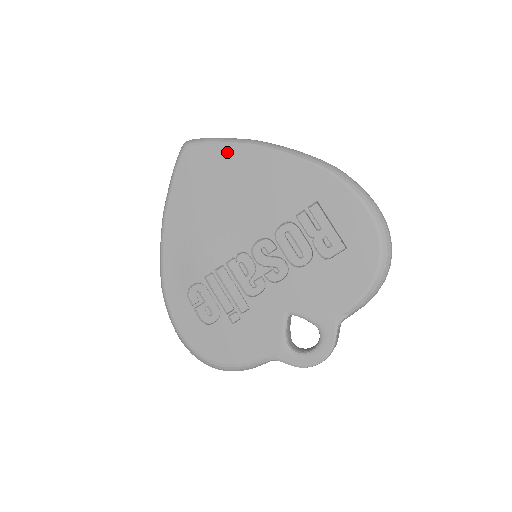
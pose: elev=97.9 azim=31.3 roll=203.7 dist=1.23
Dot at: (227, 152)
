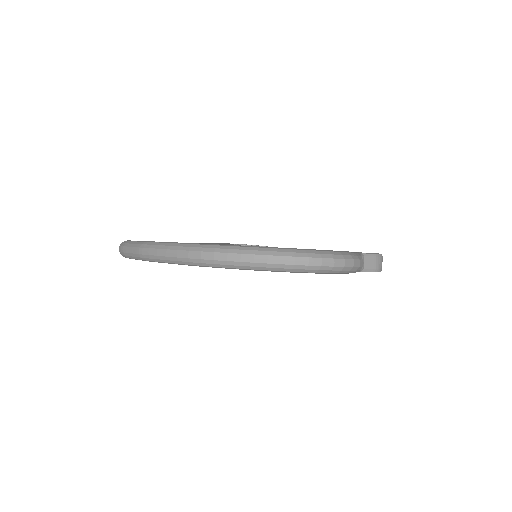
Dot at: occluded
